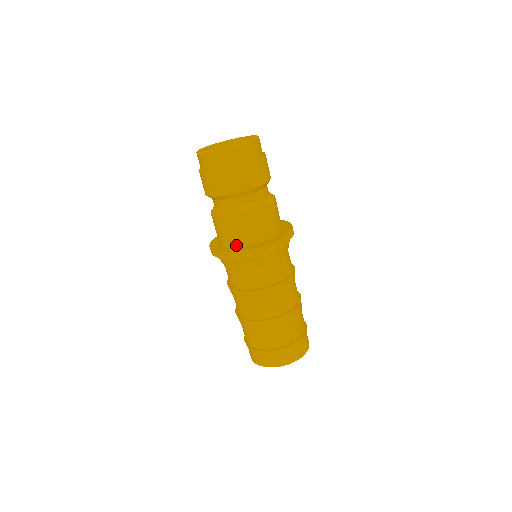
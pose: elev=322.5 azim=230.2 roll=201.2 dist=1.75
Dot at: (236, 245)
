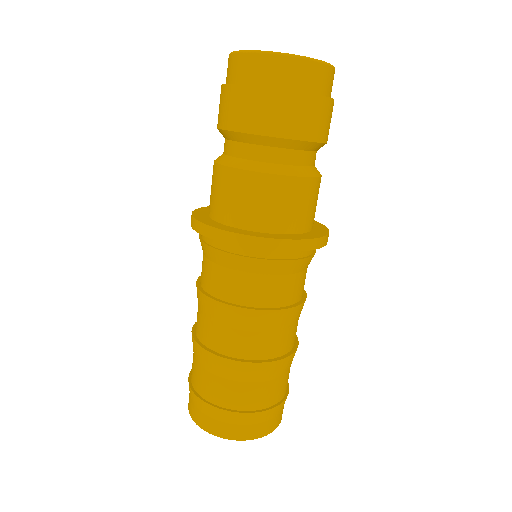
Dot at: (240, 224)
